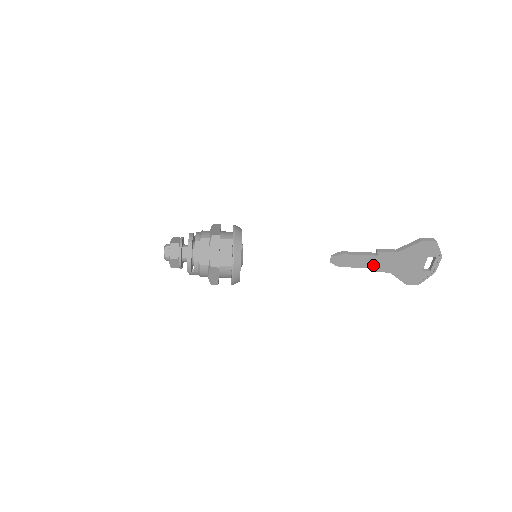
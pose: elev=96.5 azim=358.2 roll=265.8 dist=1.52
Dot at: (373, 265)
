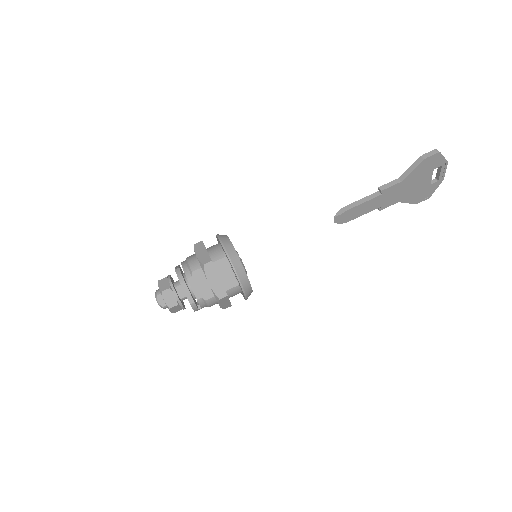
Dot at: (380, 204)
